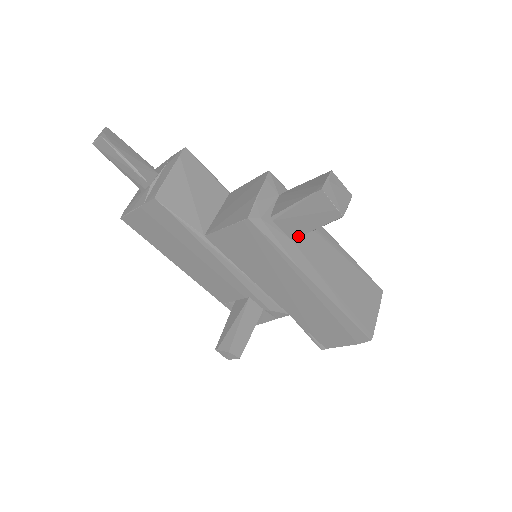
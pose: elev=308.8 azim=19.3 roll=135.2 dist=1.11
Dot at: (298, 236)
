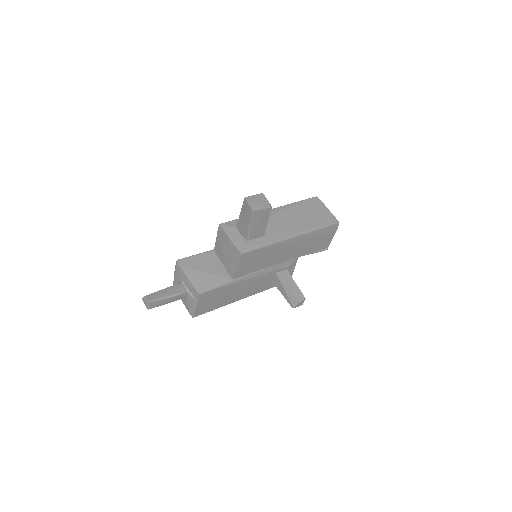
Dot at: (264, 232)
